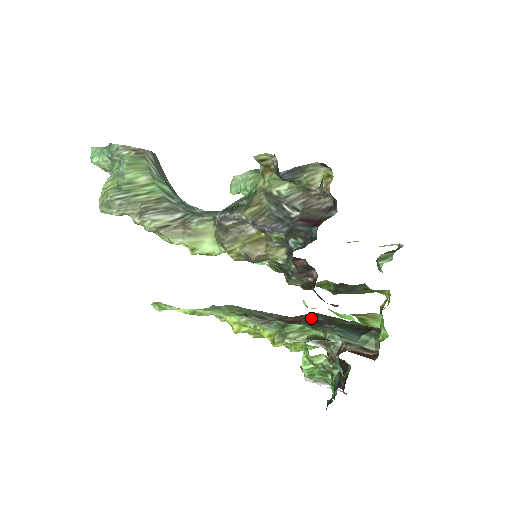
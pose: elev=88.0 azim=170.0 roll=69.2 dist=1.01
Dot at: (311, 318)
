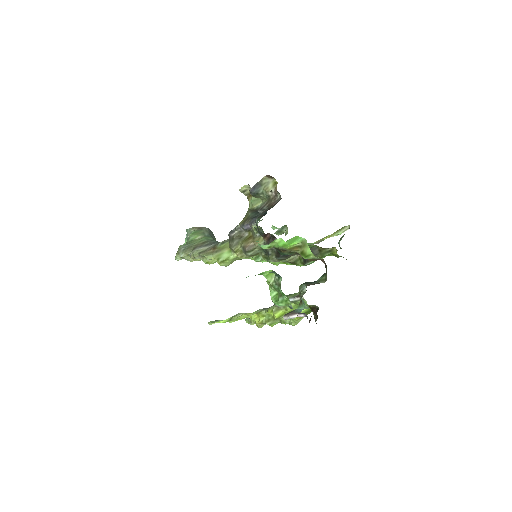
Dot at: occluded
